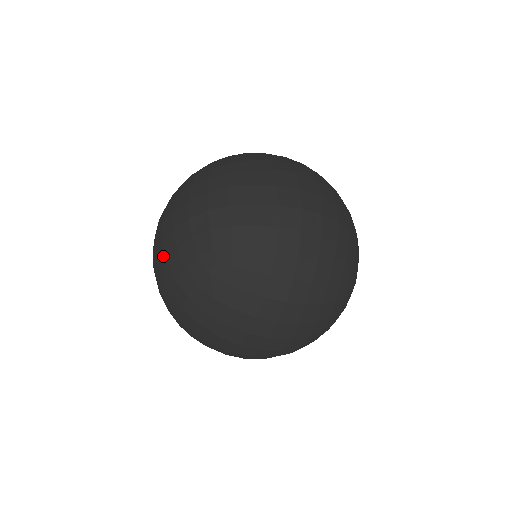
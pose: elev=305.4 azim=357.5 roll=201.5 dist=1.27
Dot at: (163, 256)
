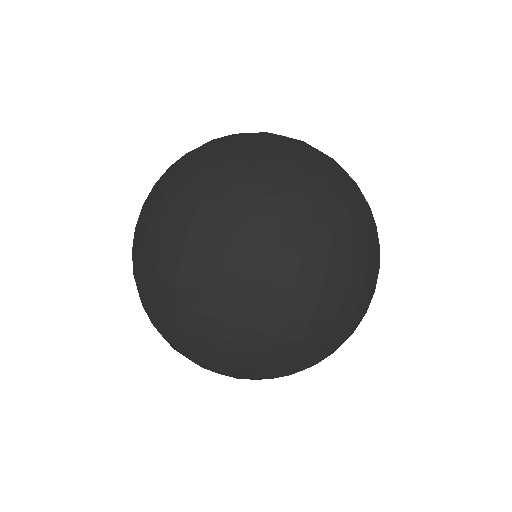
Dot at: (153, 288)
